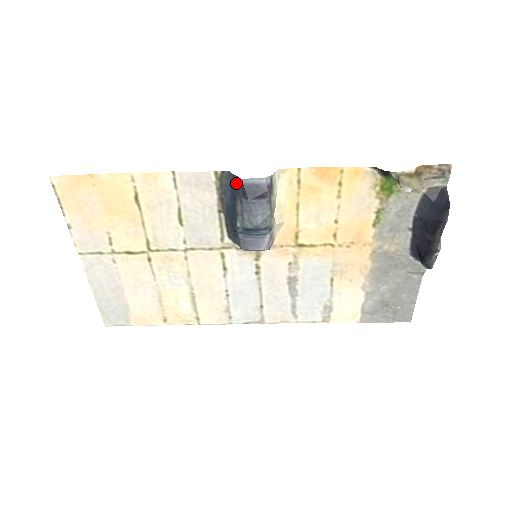
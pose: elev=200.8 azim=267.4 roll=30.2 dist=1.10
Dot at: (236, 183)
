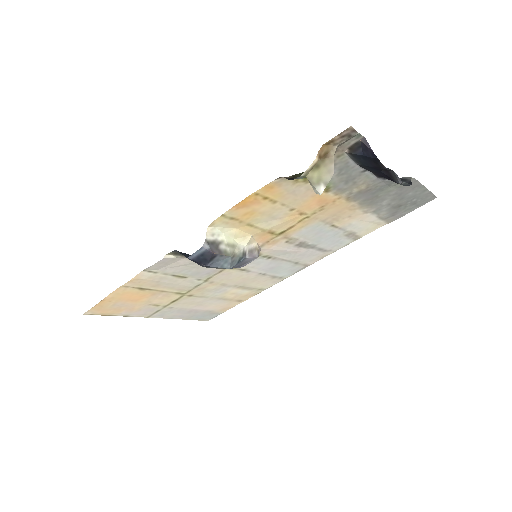
Dot at: (188, 256)
